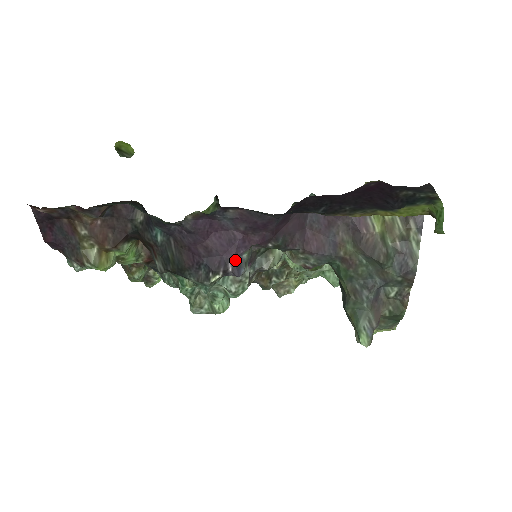
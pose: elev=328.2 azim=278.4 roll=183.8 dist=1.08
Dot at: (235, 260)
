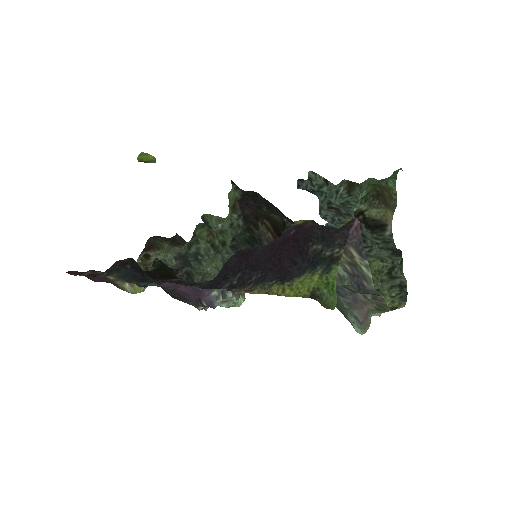
Dot at: (205, 299)
